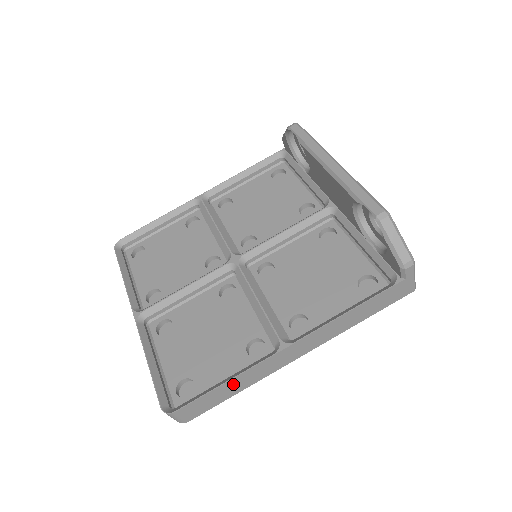
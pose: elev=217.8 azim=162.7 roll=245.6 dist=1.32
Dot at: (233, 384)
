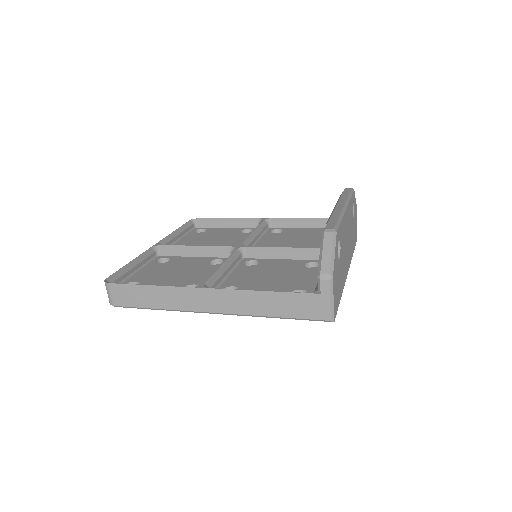
Dot at: (154, 293)
